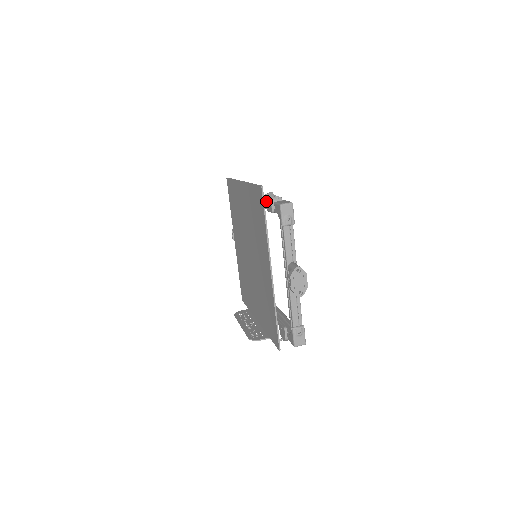
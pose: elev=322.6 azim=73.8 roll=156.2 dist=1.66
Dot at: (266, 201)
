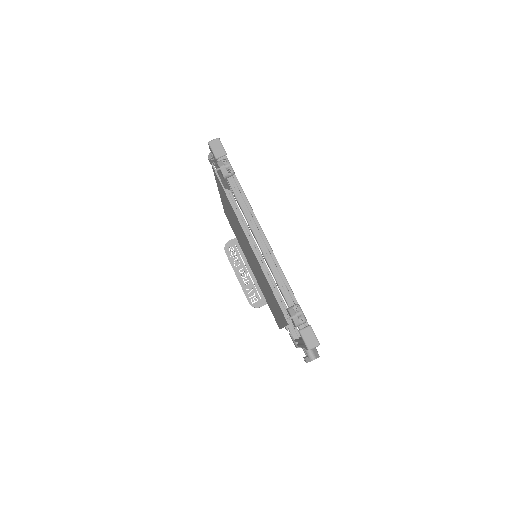
Dot at: (288, 312)
